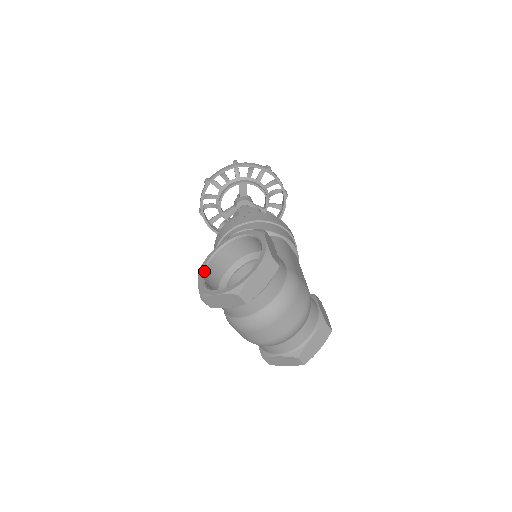
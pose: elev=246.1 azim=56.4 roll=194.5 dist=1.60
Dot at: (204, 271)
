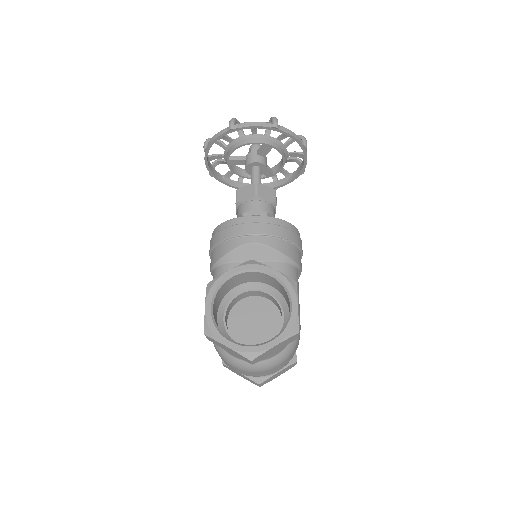
Dot at: (215, 295)
